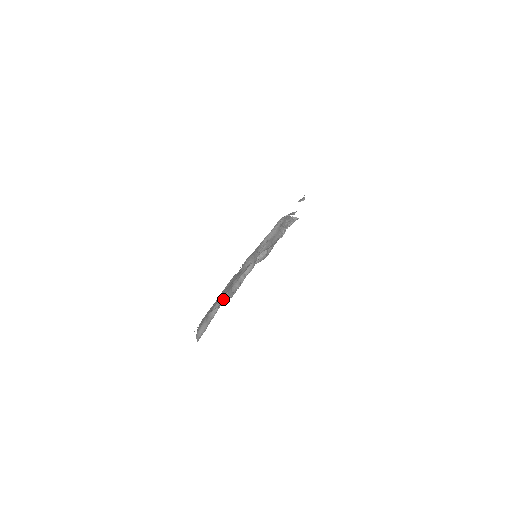
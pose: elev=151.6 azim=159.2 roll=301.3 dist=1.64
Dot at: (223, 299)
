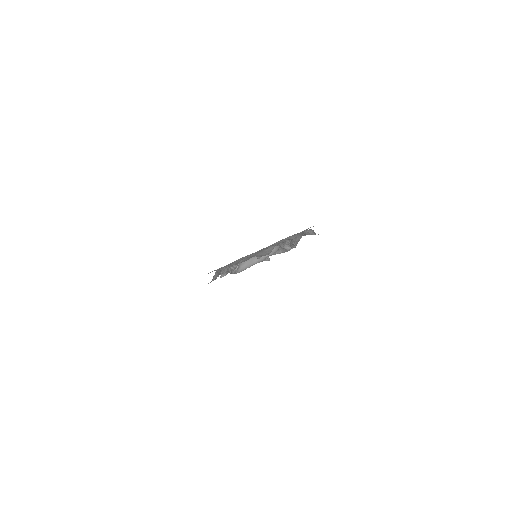
Dot at: occluded
